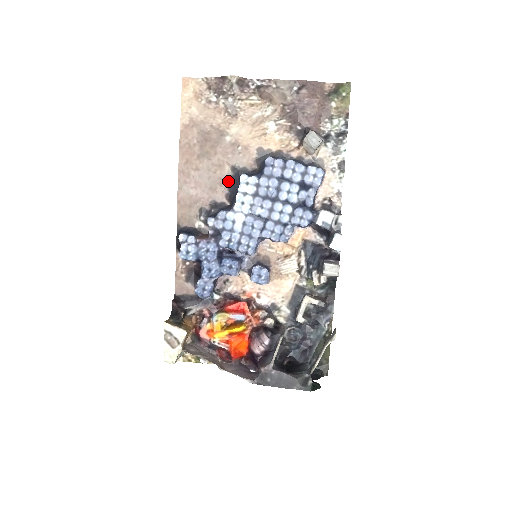
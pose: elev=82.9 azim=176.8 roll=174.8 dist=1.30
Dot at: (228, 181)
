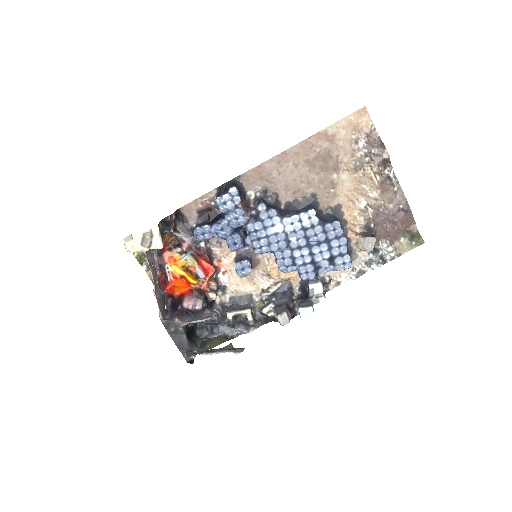
Dot at: (301, 196)
